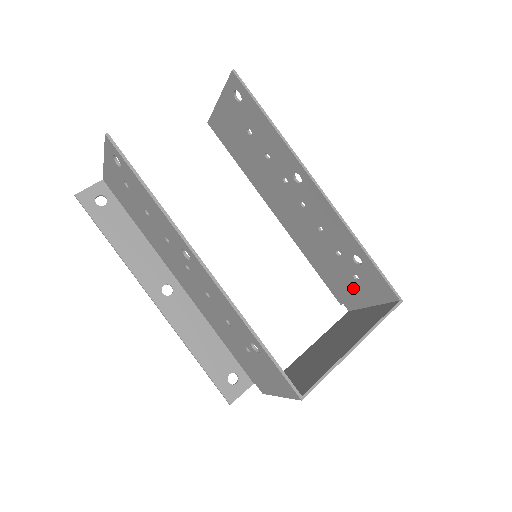
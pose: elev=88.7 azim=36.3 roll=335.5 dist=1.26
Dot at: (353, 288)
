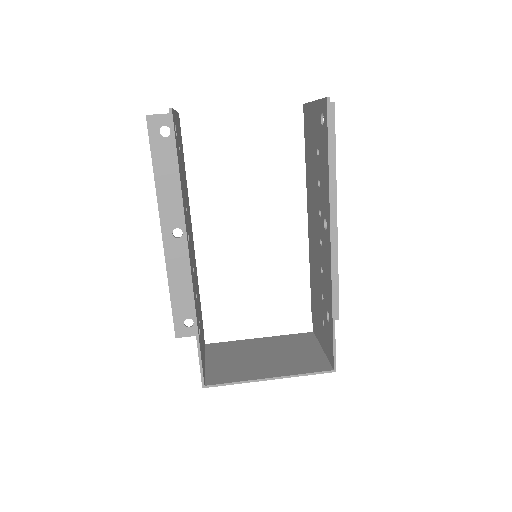
Dot at: (320, 326)
